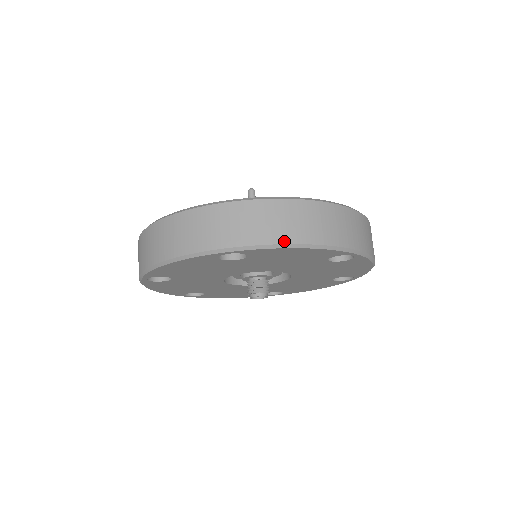
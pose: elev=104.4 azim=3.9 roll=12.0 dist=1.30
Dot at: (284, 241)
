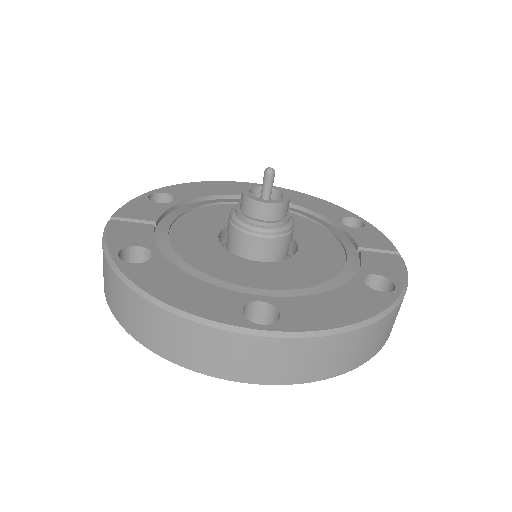
Dot at: (322, 378)
